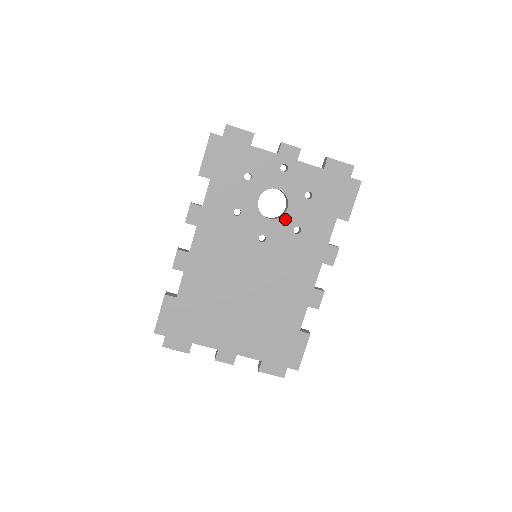
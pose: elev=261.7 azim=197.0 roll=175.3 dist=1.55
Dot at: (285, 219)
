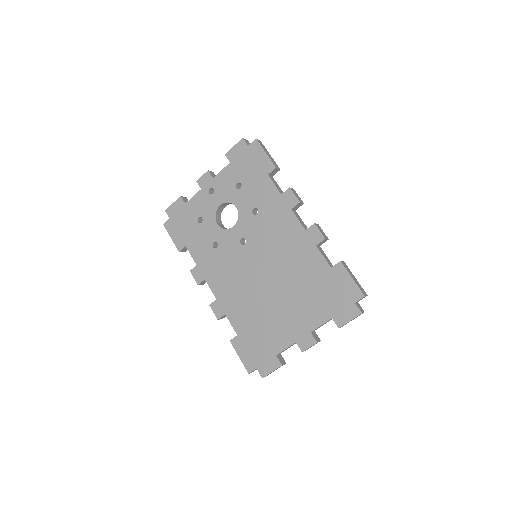
Dot at: (242, 215)
